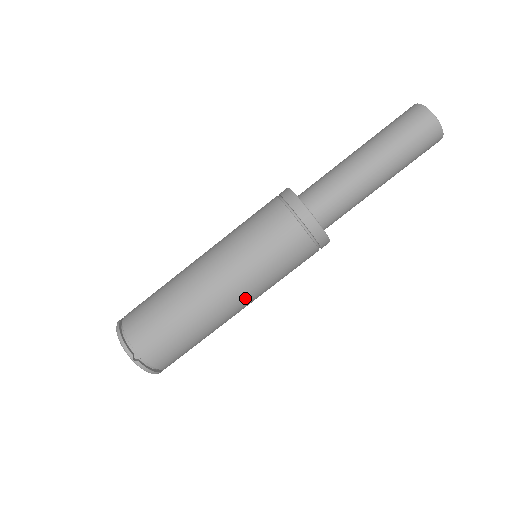
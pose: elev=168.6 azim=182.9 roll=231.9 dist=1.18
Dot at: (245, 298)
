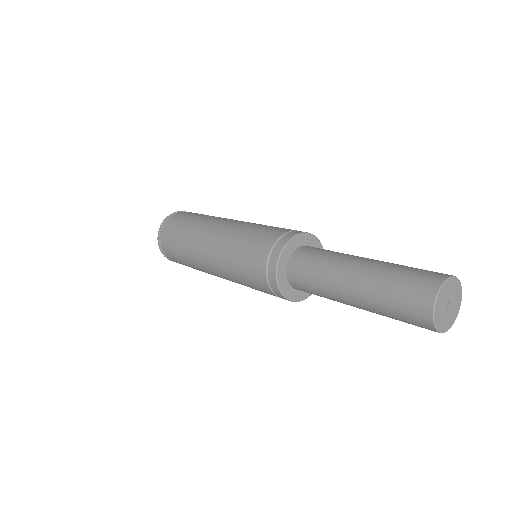
Dot at: (219, 273)
